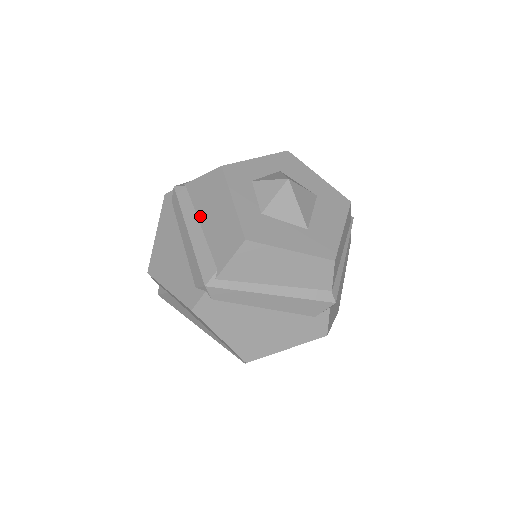
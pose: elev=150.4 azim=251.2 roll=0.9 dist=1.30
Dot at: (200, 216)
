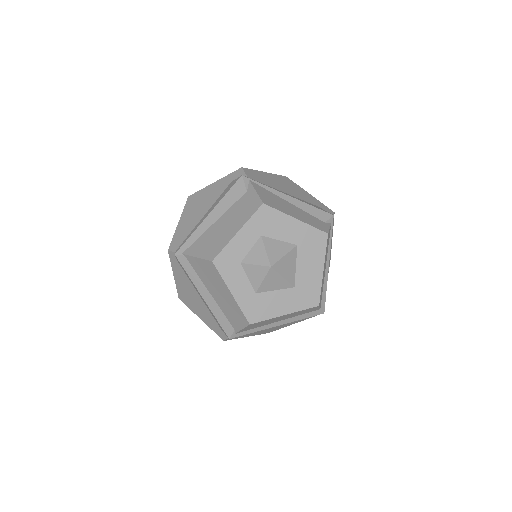
Dot at: (207, 287)
